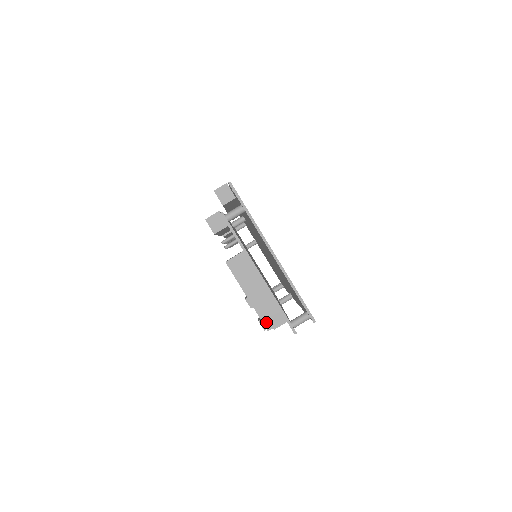
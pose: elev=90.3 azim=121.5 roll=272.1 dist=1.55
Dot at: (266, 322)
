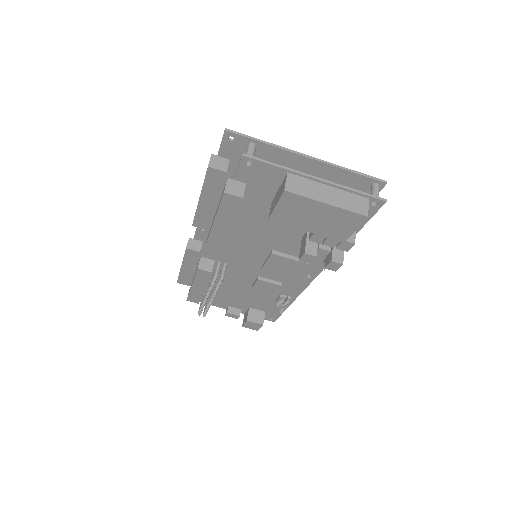
Dot at: (359, 211)
